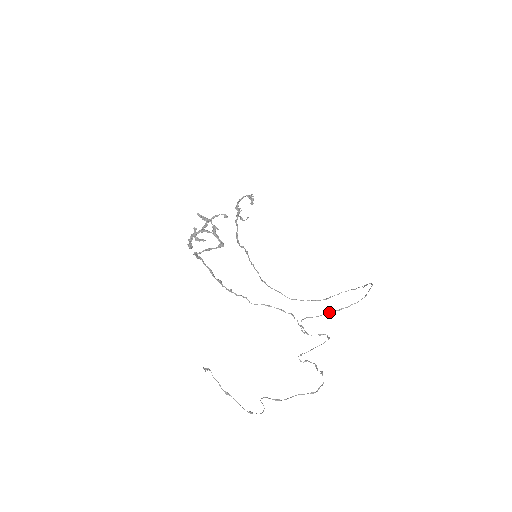
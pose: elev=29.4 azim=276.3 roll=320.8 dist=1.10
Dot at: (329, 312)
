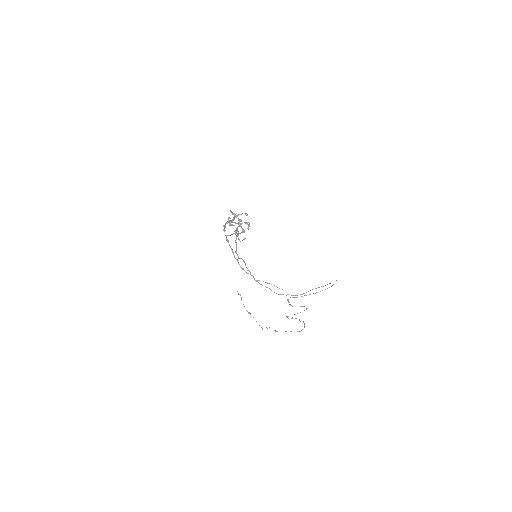
Dot at: occluded
